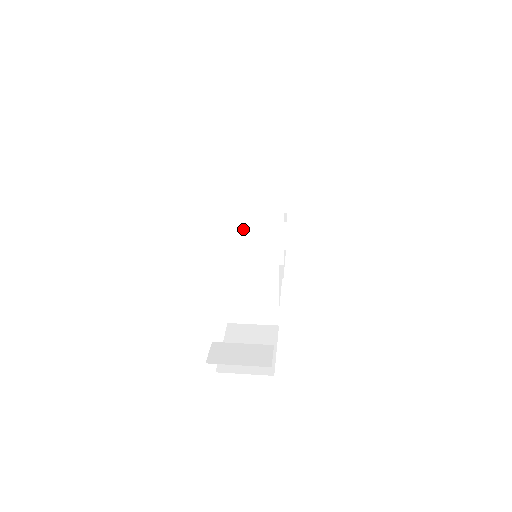
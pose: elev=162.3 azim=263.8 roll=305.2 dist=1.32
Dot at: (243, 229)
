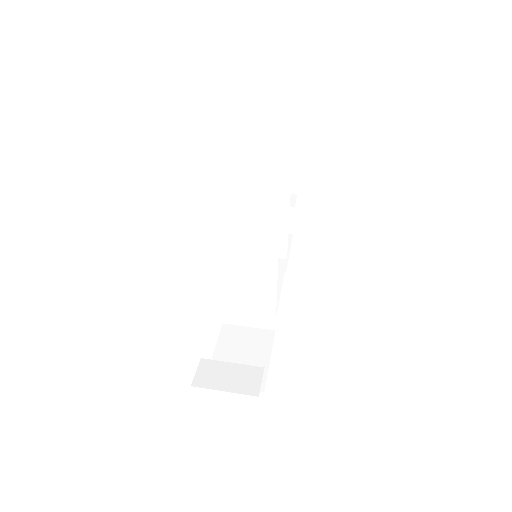
Dot at: (245, 221)
